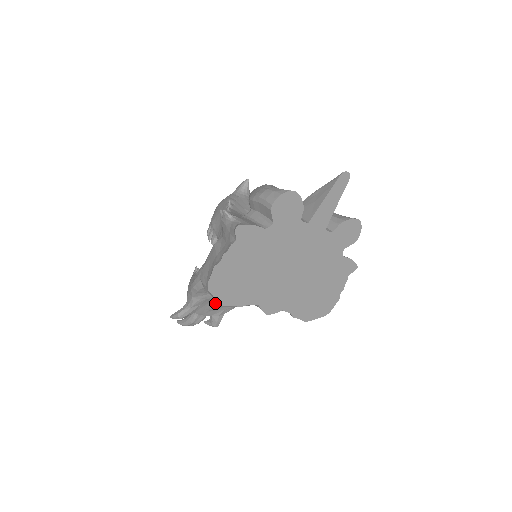
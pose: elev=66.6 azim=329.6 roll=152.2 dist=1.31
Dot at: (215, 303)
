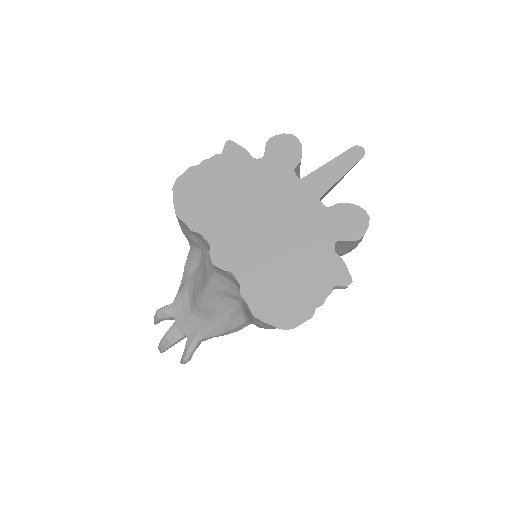
Dot at: (193, 299)
